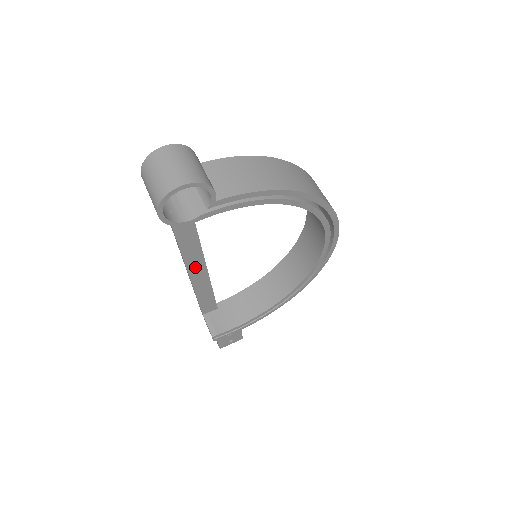
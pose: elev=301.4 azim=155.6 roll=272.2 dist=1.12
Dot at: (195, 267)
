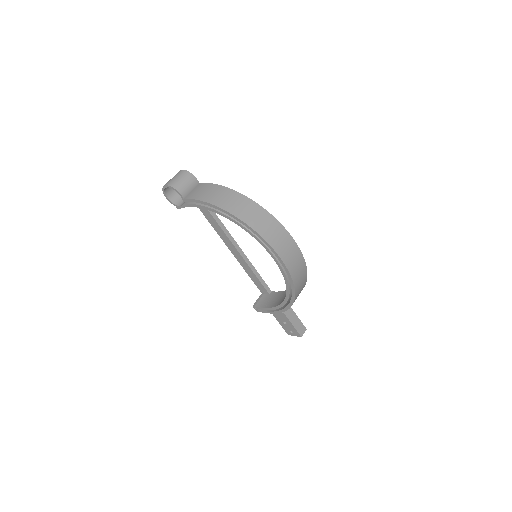
Dot at: (232, 248)
